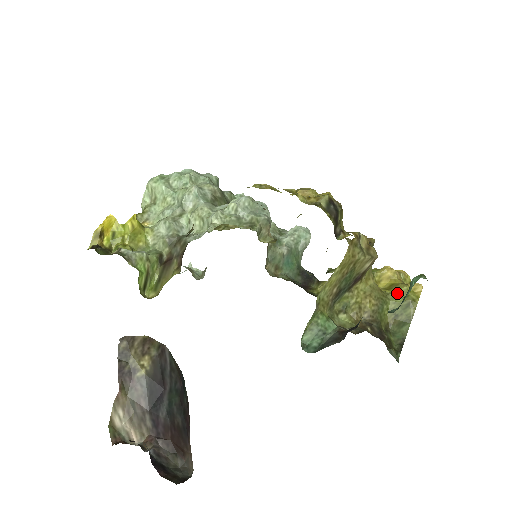
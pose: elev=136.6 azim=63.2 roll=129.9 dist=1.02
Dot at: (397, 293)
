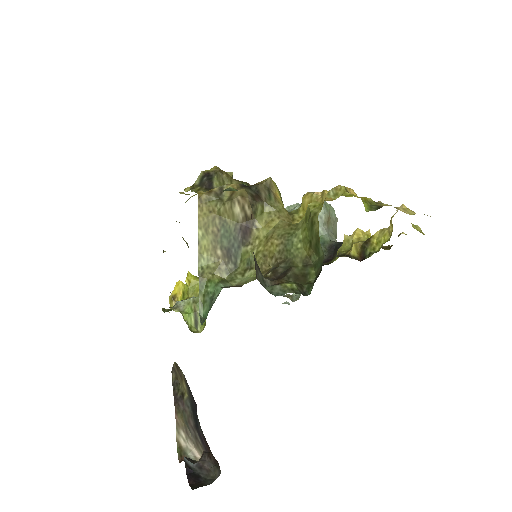
Dot at: (305, 217)
